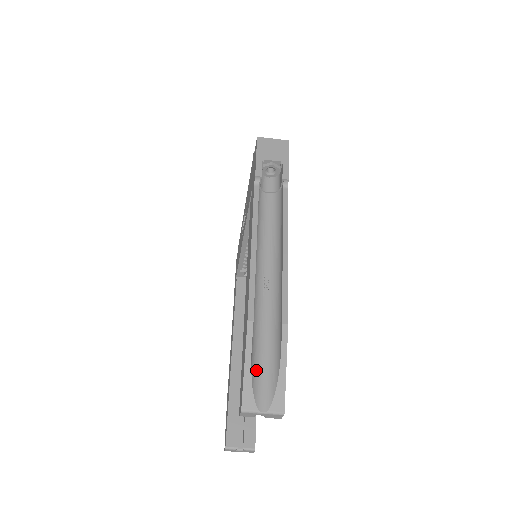
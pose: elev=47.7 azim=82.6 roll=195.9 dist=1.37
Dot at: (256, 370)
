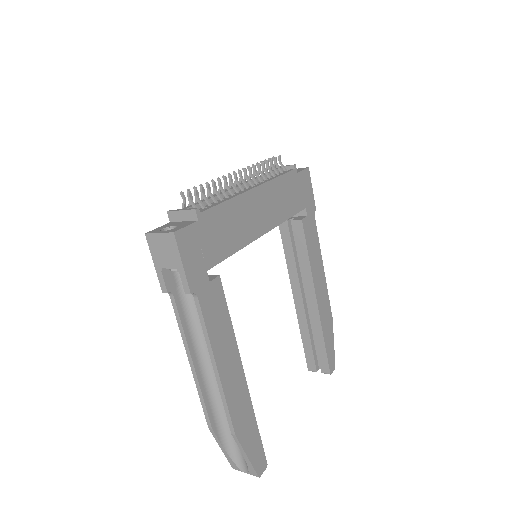
Dot at: (233, 448)
